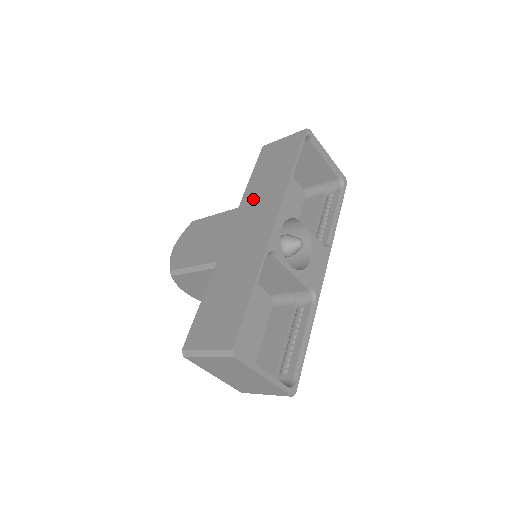
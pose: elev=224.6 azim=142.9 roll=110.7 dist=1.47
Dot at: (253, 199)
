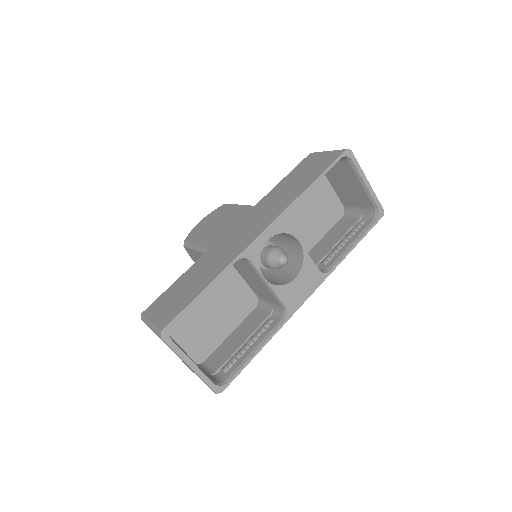
Dot at: (267, 203)
